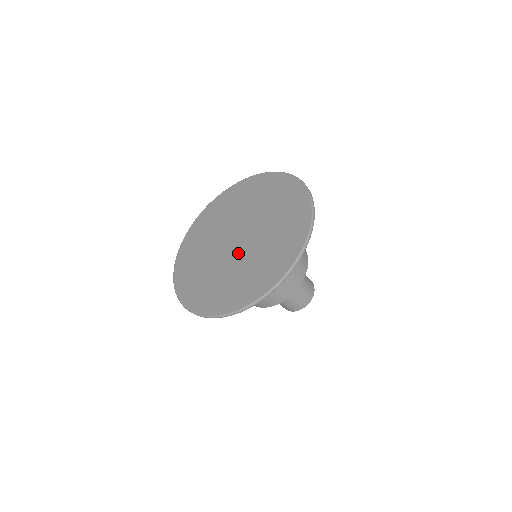
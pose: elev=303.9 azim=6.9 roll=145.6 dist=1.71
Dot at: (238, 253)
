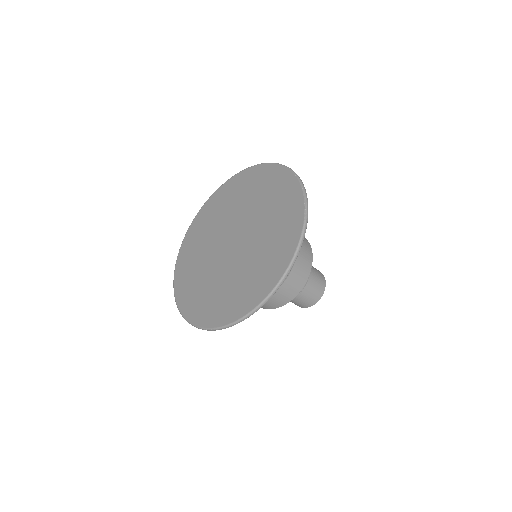
Dot at: (243, 247)
